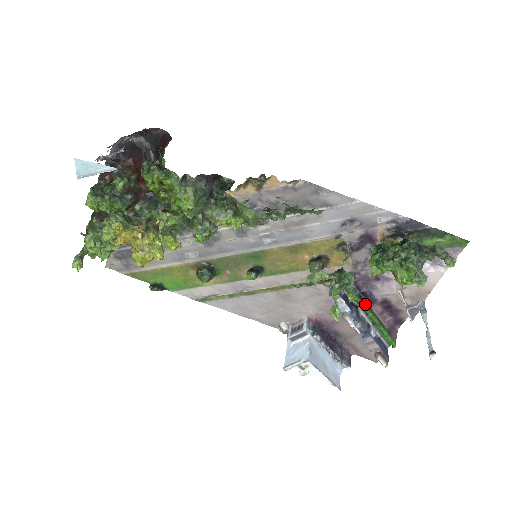
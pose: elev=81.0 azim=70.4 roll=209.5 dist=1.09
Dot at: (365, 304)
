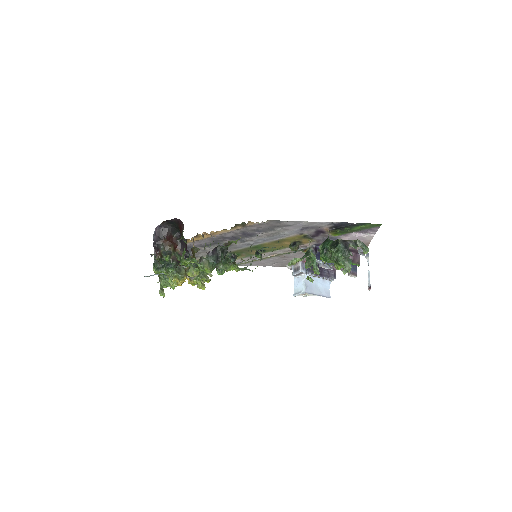
Dot at: occluded
